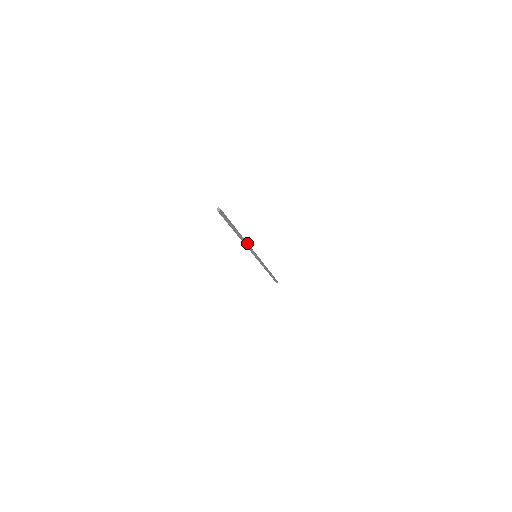
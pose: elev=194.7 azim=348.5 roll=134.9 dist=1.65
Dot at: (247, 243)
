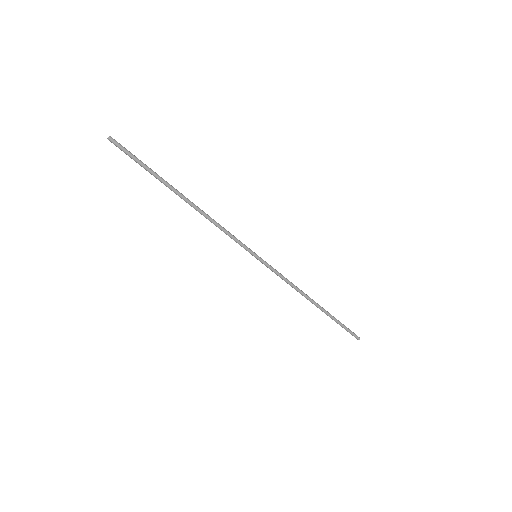
Dot at: (213, 220)
